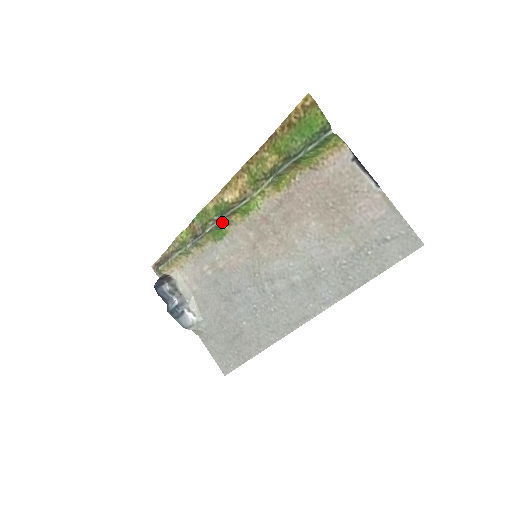
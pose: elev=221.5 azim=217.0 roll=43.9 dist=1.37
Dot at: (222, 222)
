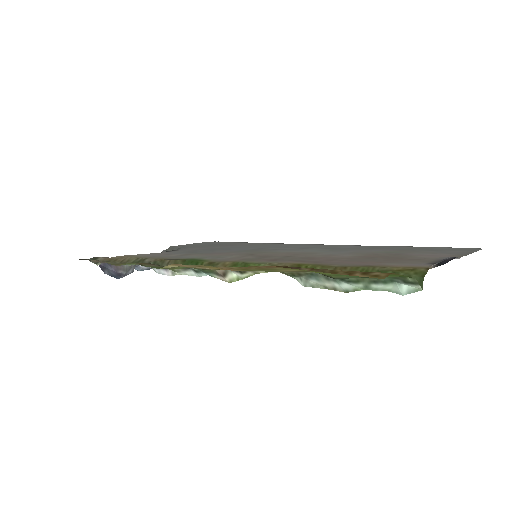
Dot at: occluded
